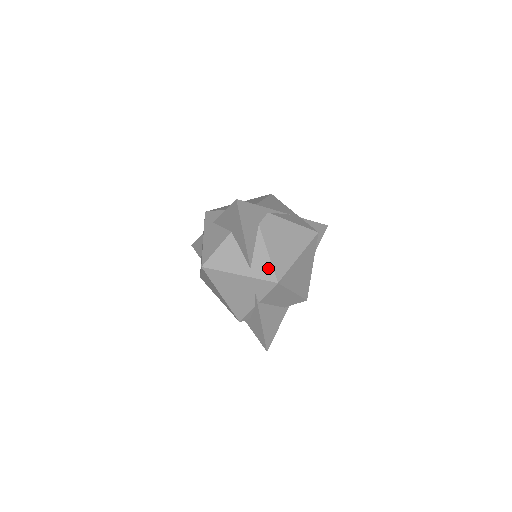
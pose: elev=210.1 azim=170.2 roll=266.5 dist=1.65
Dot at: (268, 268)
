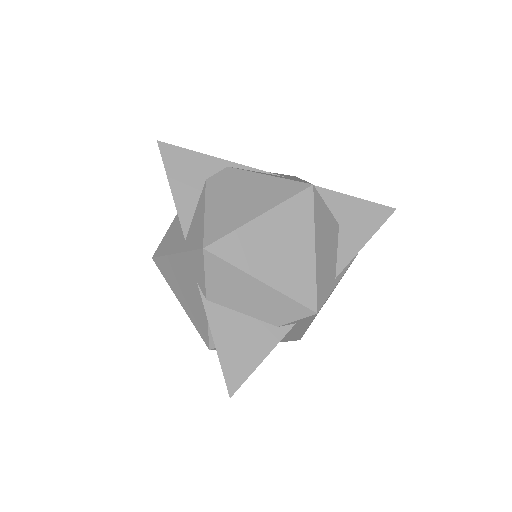
Dot at: (199, 232)
